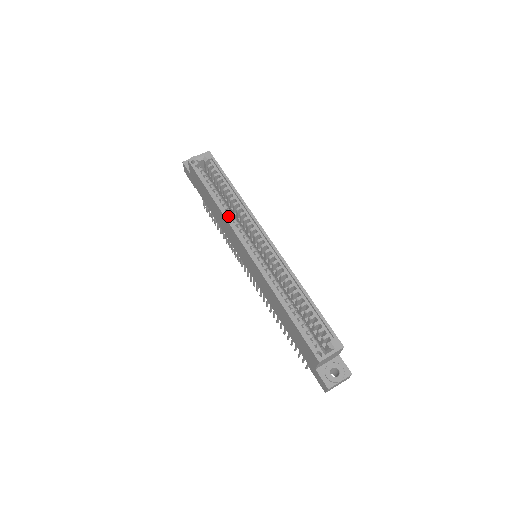
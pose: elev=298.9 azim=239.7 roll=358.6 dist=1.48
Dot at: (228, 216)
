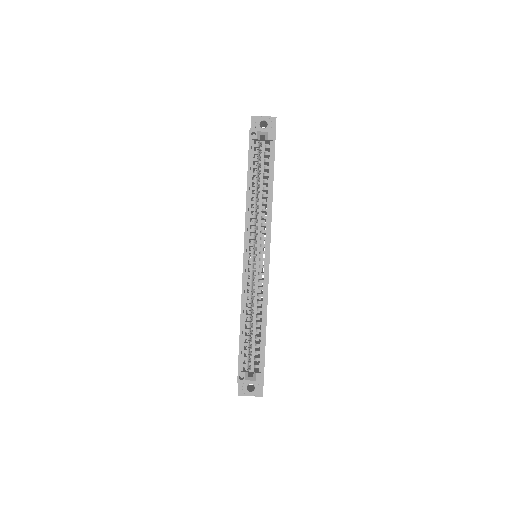
Dot at: (250, 212)
